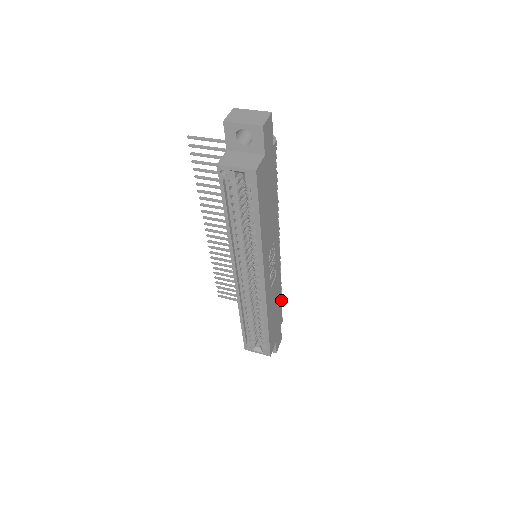
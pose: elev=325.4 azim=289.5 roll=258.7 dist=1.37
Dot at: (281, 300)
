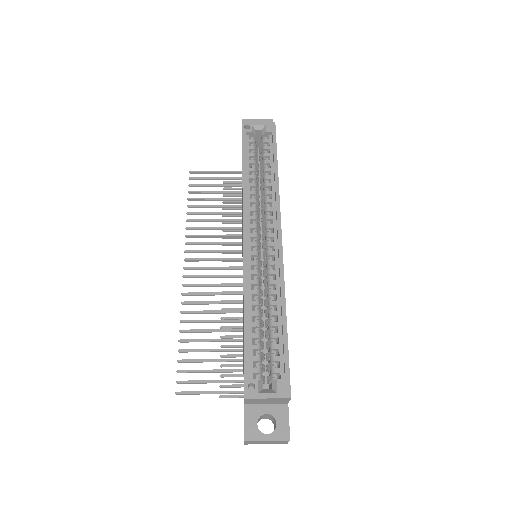
Dot at: occluded
